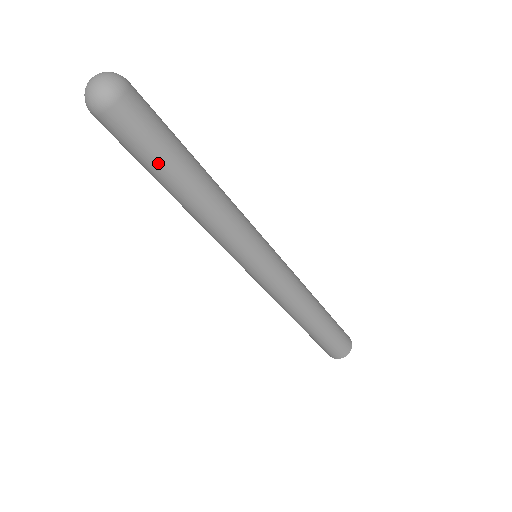
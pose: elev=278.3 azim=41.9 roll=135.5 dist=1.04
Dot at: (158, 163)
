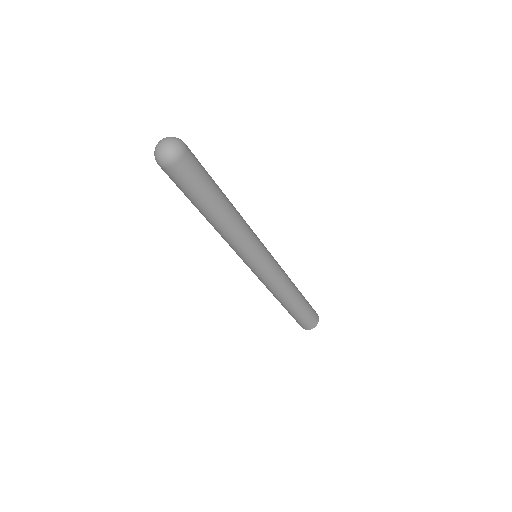
Dot at: (198, 198)
